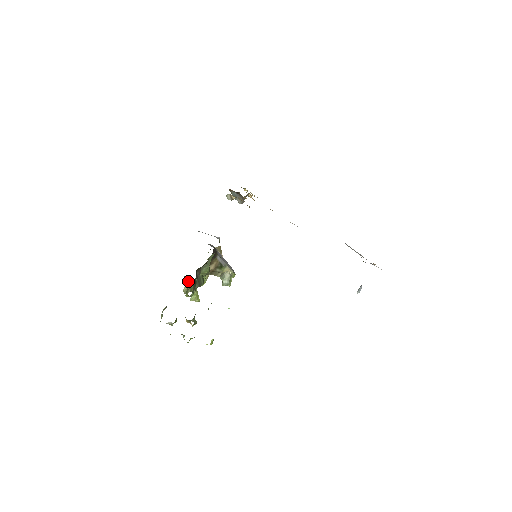
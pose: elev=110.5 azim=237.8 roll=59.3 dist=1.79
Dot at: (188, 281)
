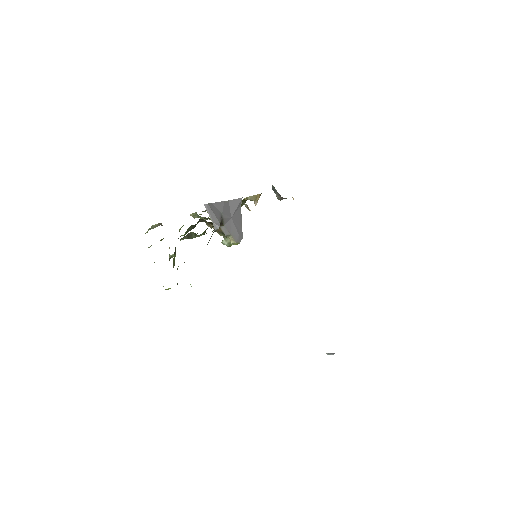
Dot at: (196, 213)
